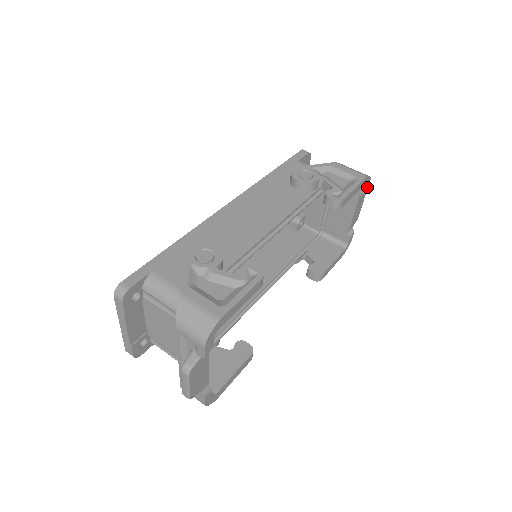
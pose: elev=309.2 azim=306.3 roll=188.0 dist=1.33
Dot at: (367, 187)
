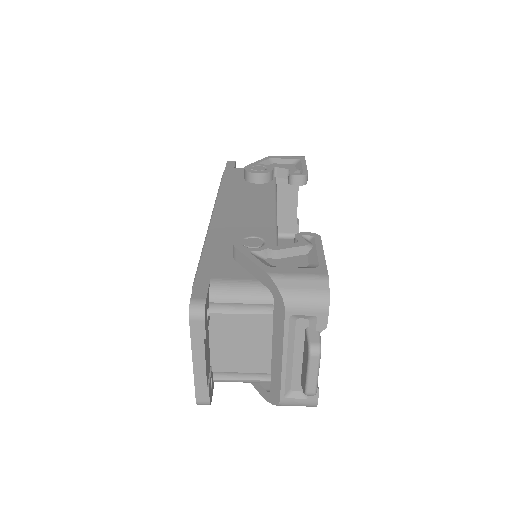
Dot at: occluded
